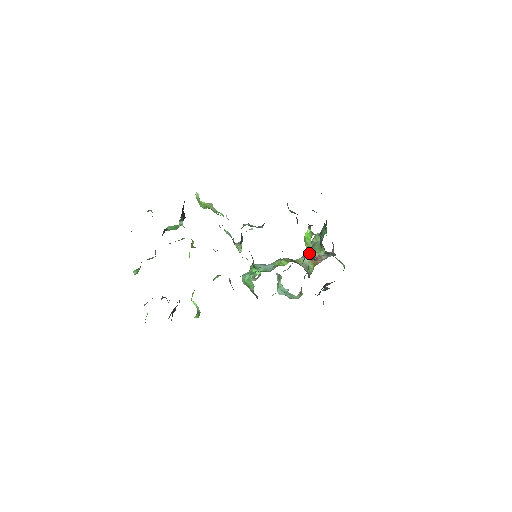
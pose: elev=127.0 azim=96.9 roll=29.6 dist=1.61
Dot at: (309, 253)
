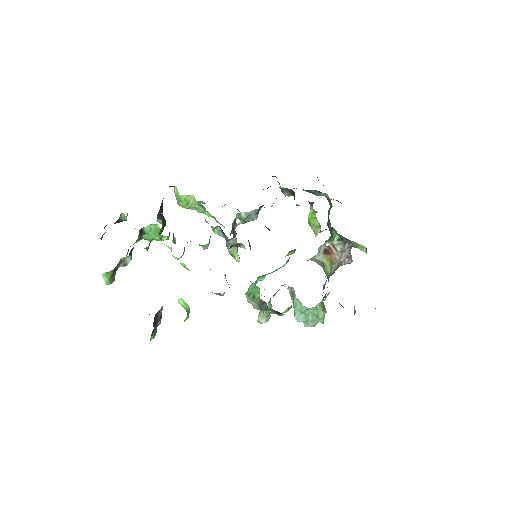
Dot at: (317, 233)
